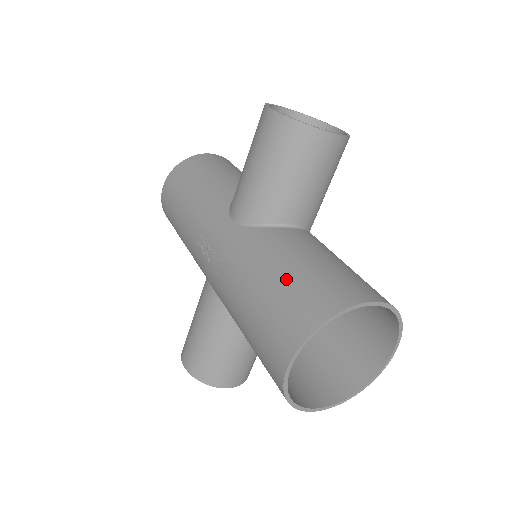
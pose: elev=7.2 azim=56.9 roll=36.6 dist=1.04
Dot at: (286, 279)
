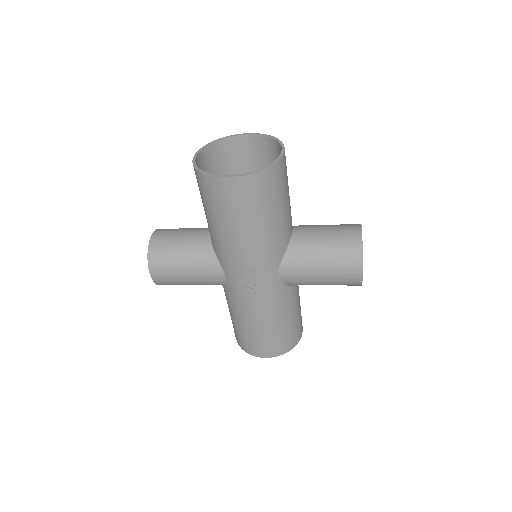
Dot at: (286, 328)
